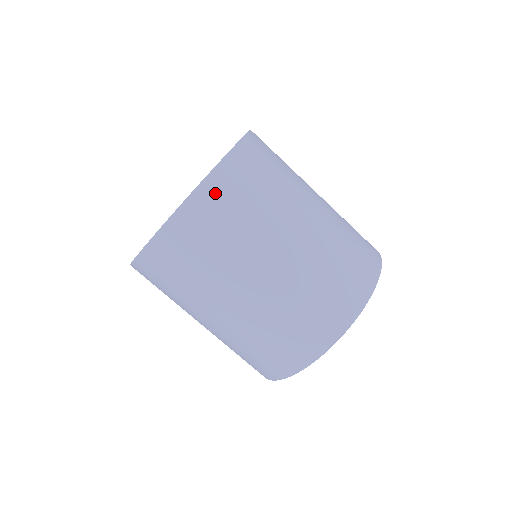
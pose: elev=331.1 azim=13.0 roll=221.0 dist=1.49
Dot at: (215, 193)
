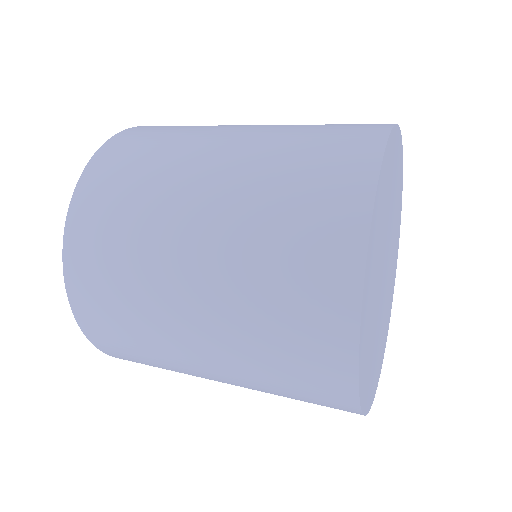
Dot at: (81, 248)
